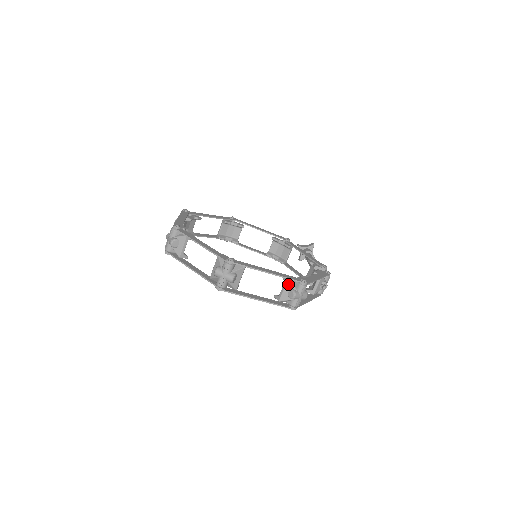
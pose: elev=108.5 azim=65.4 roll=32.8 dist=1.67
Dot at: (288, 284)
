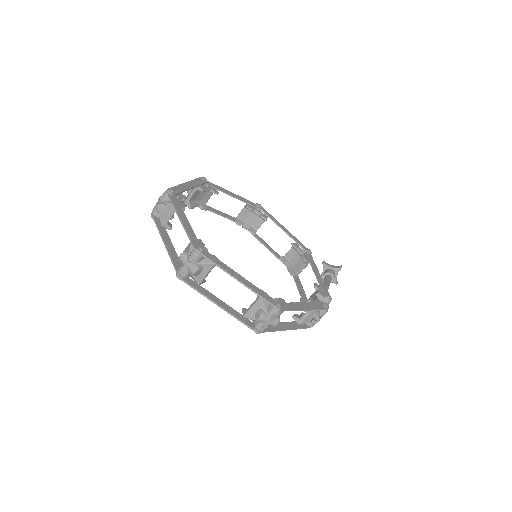
Dot at: (259, 302)
